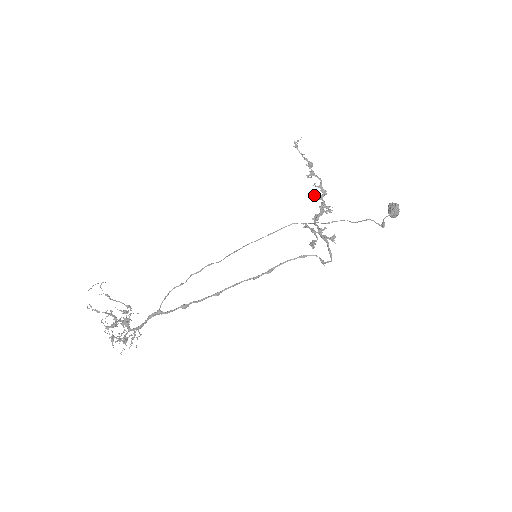
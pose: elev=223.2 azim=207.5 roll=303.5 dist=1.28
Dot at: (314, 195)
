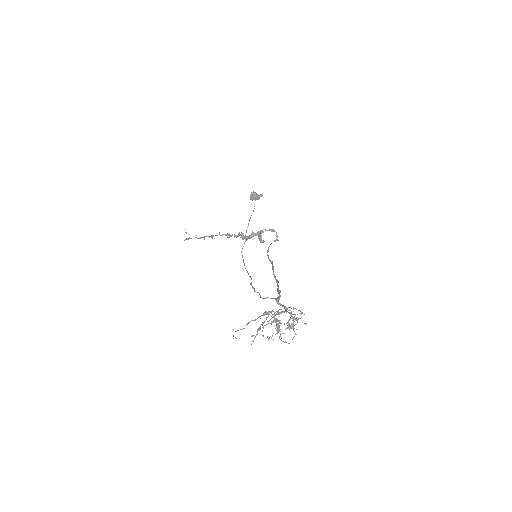
Dot at: (227, 237)
